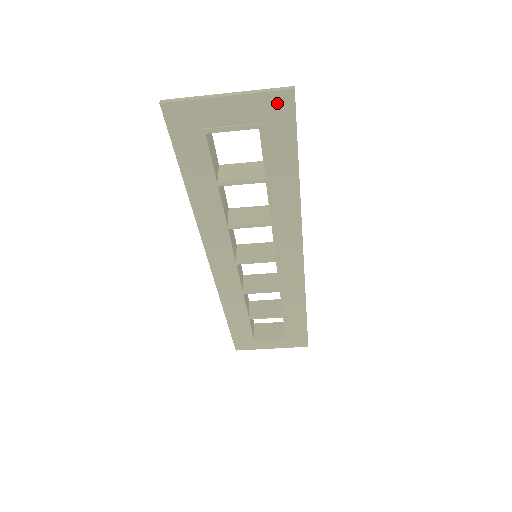
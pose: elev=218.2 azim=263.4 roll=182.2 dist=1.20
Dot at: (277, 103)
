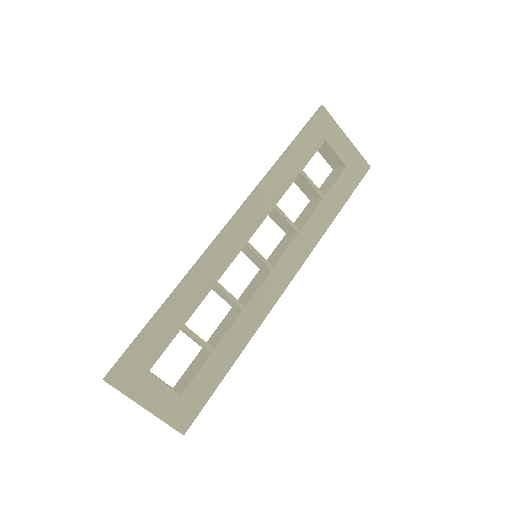
Dot at: (361, 165)
